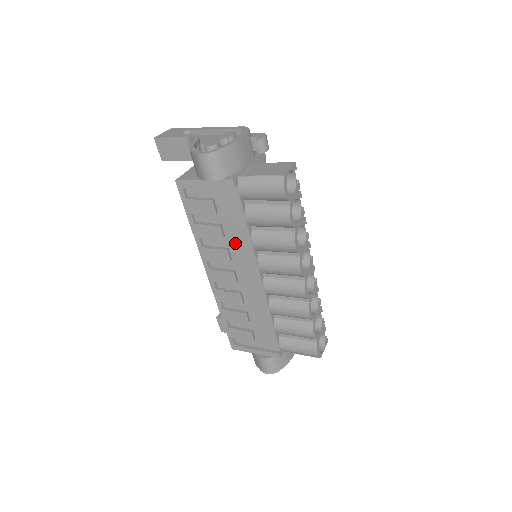
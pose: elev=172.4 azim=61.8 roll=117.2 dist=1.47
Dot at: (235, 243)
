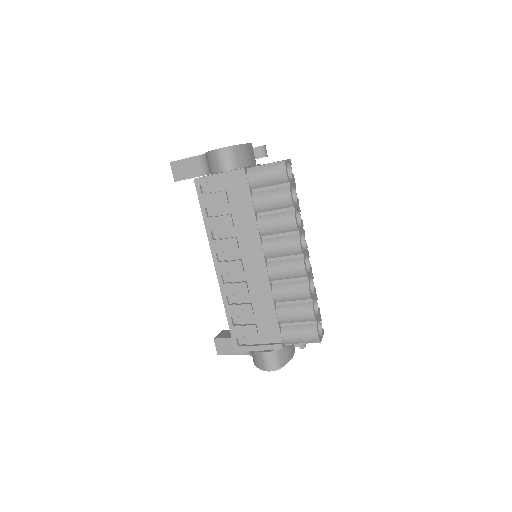
Dot at: (243, 230)
